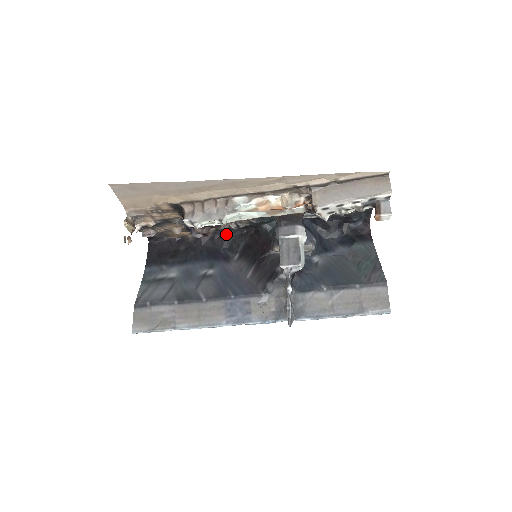
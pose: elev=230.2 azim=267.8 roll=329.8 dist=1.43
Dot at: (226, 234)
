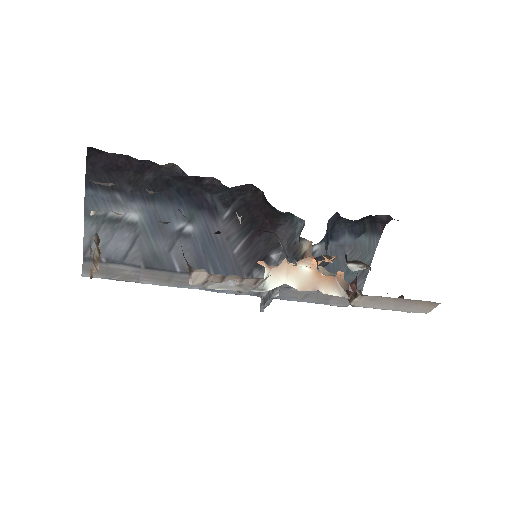
Dot at: (223, 185)
